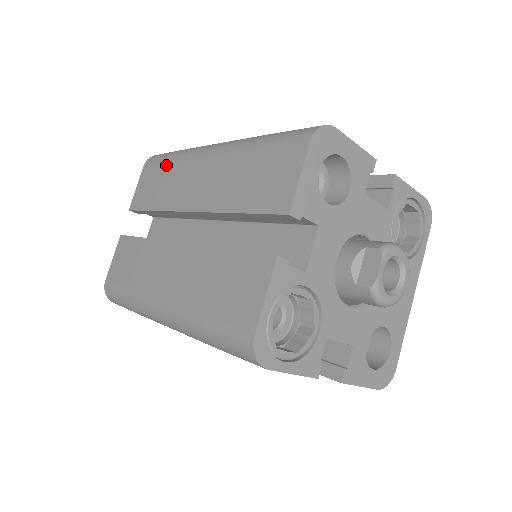
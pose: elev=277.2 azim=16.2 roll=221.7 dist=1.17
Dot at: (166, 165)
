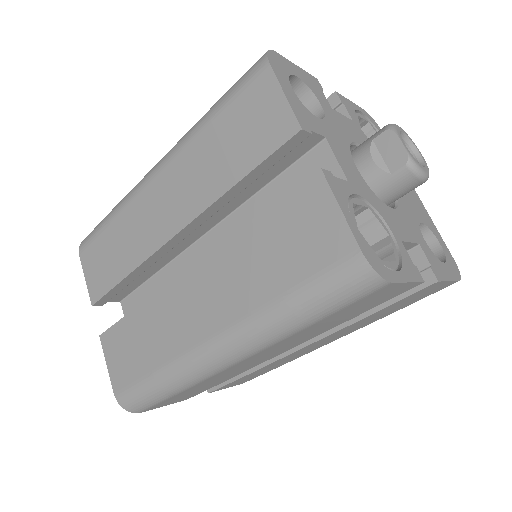
Dot at: (109, 228)
